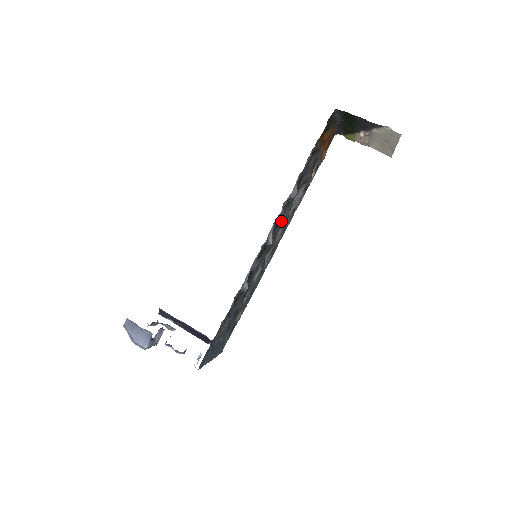
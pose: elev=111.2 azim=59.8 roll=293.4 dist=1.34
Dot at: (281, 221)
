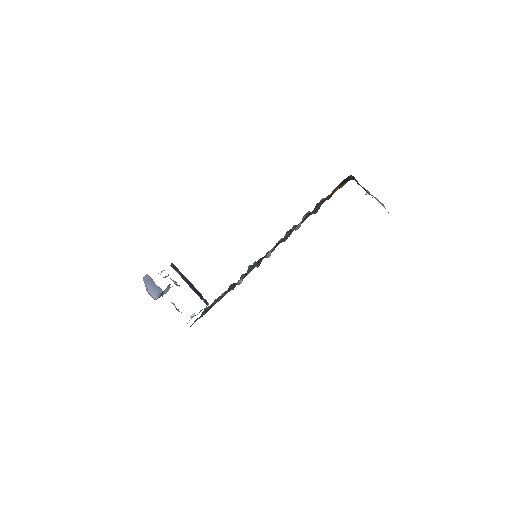
Dot at: (282, 240)
